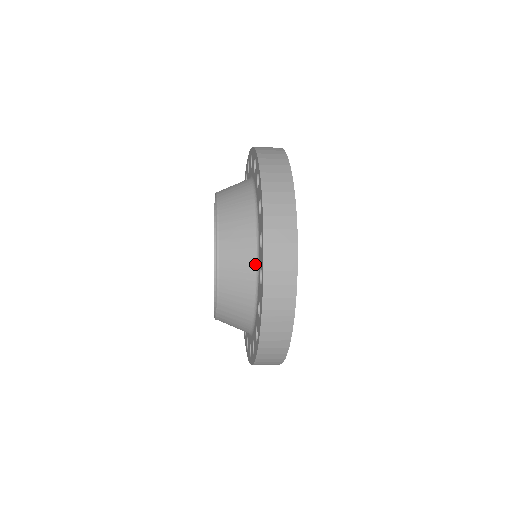
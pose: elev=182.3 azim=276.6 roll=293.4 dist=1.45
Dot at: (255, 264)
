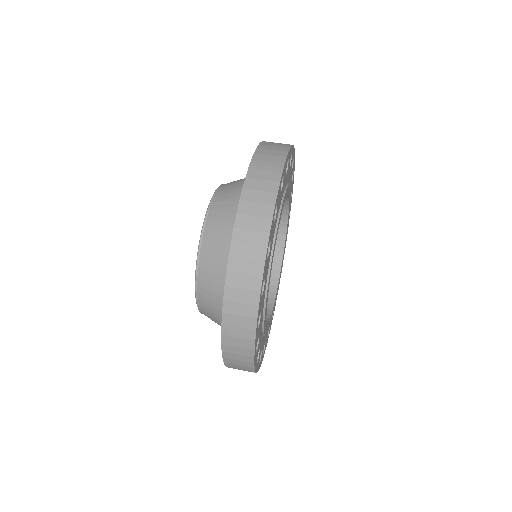
Dot at: occluded
